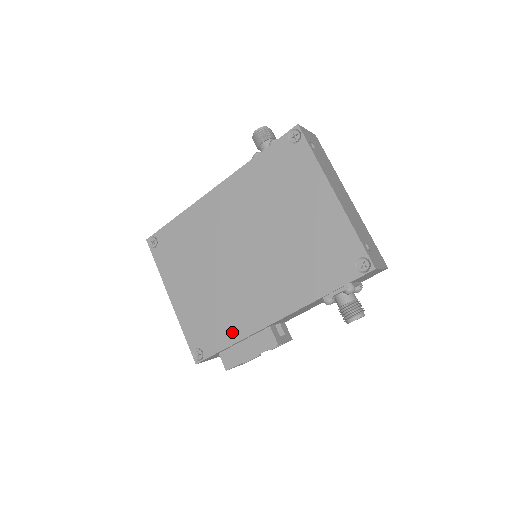
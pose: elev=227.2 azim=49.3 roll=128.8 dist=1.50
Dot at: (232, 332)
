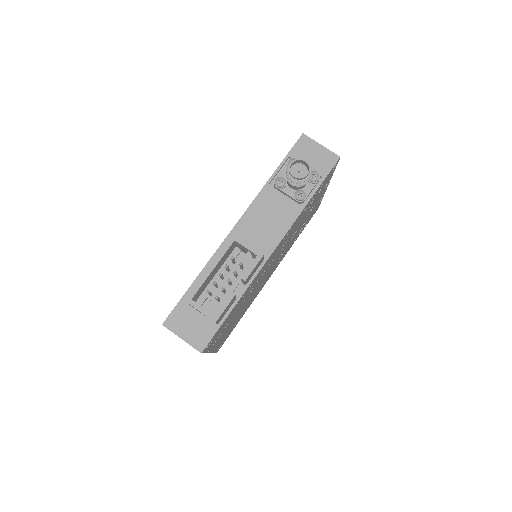
Dot at: occluded
